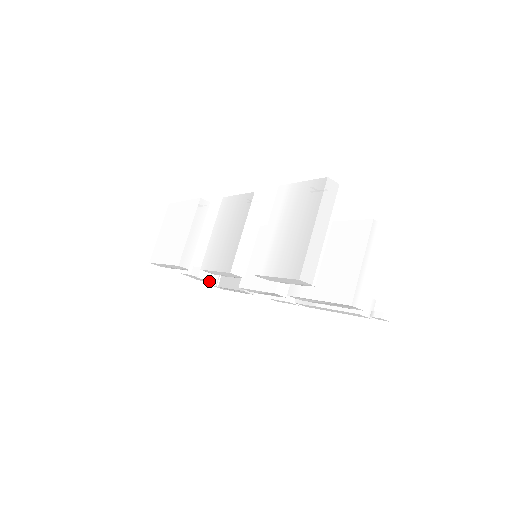
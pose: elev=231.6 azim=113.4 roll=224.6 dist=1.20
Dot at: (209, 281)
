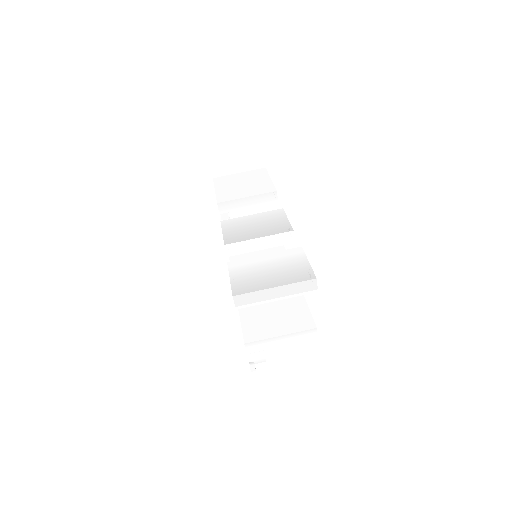
Dot at: occluded
